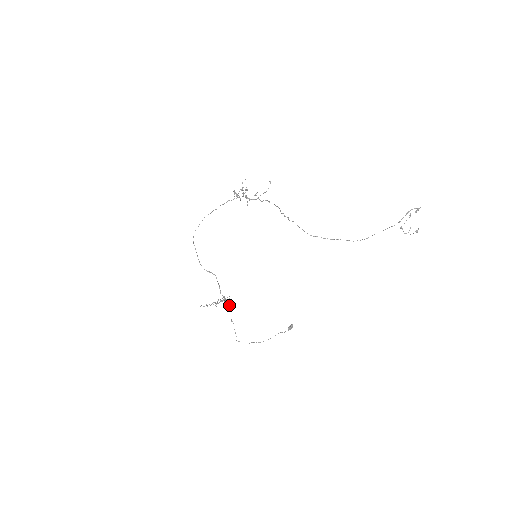
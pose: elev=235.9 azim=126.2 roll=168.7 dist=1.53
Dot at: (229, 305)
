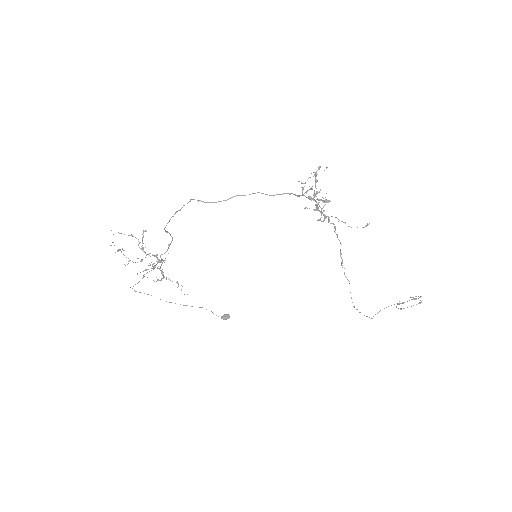
Dot at: occluded
